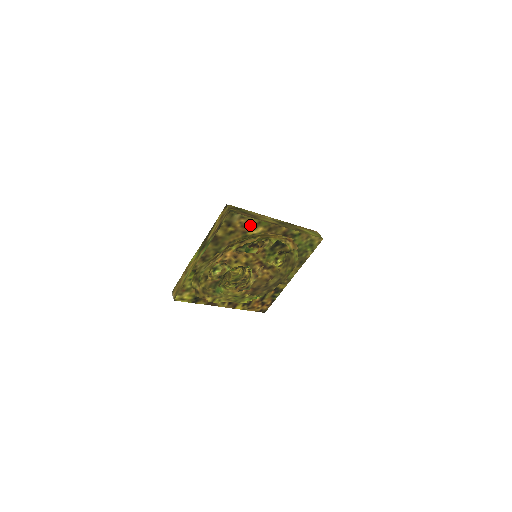
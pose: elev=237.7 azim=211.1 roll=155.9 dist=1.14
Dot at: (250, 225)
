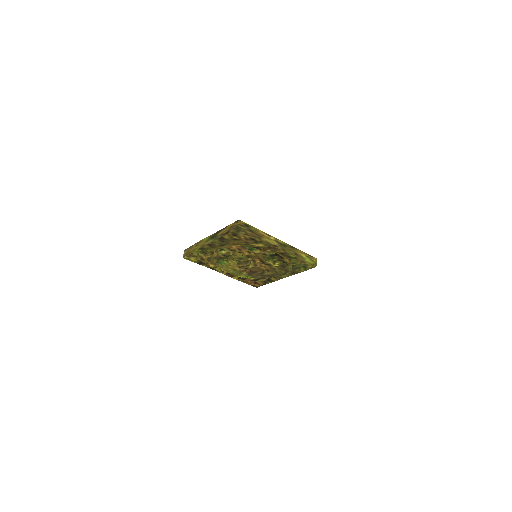
Dot at: (253, 240)
